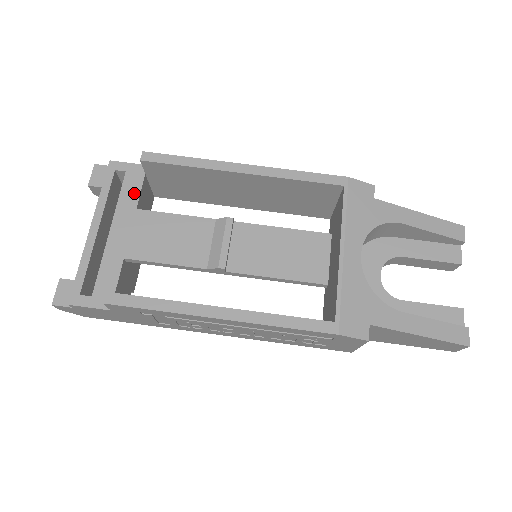
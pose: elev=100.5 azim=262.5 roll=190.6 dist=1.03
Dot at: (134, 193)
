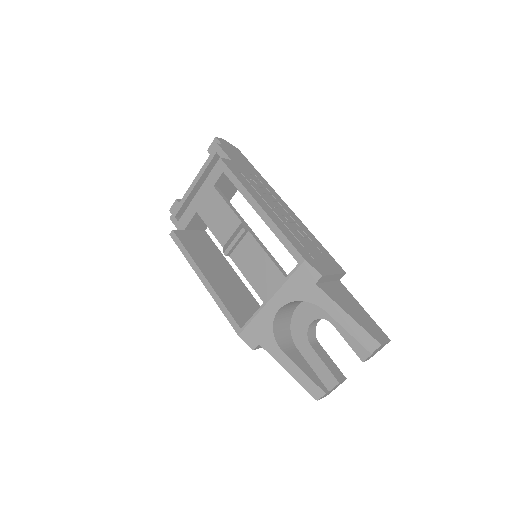
Dot at: (217, 175)
